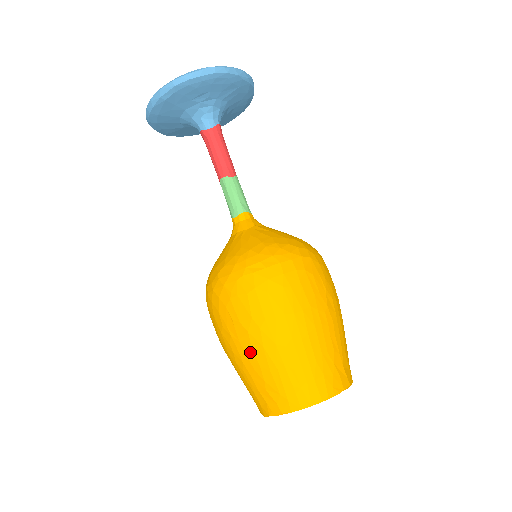
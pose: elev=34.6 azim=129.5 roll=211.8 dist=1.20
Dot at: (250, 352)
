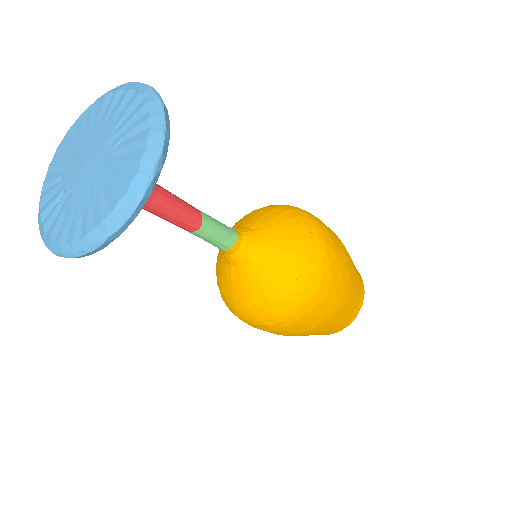
Dot at: occluded
